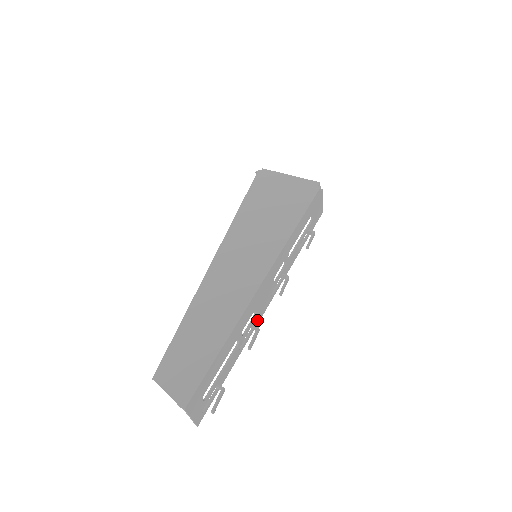
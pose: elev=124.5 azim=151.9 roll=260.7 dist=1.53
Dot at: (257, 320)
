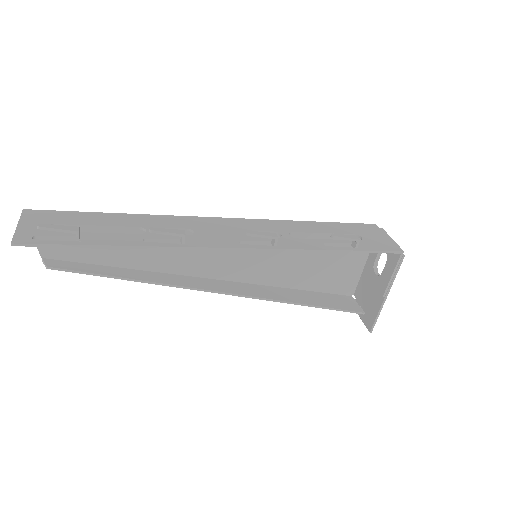
Dot at: (196, 243)
